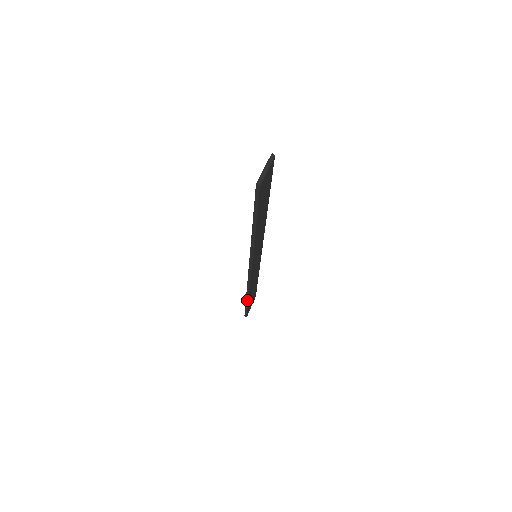
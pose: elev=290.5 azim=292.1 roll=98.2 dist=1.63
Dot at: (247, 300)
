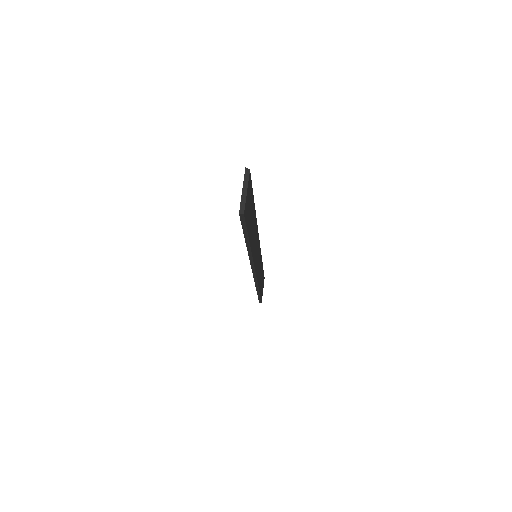
Dot at: (258, 292)
